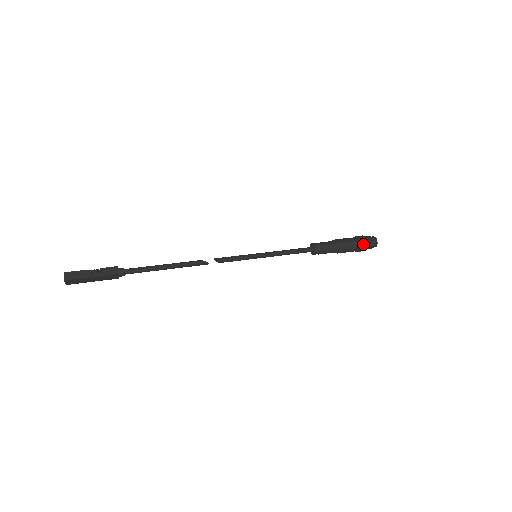
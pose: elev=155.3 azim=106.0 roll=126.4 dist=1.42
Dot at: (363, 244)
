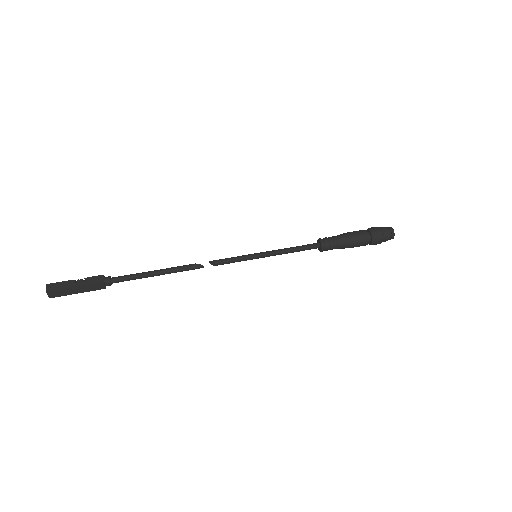
Dot at: (377, 234)
